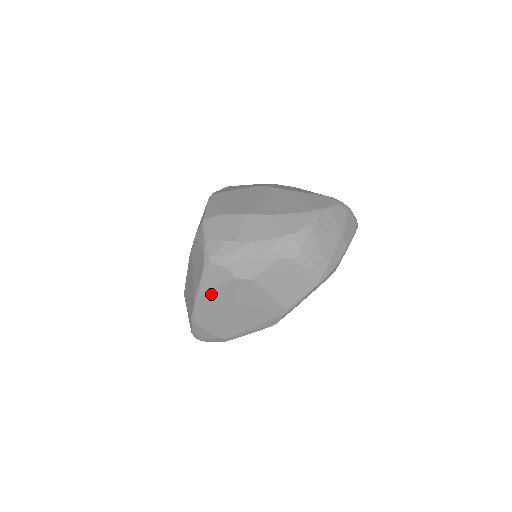
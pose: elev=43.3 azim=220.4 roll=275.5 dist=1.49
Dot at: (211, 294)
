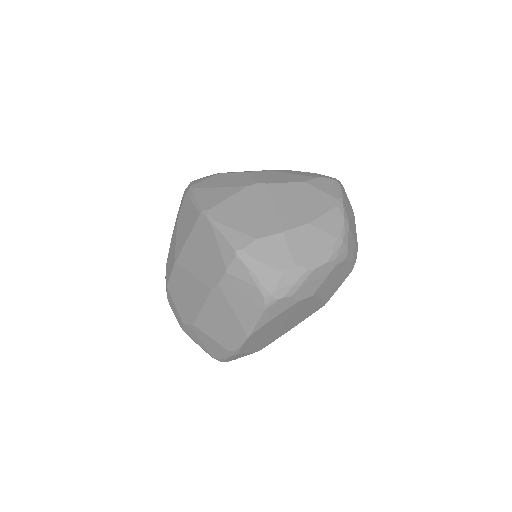
Dot at: (268, 324)
